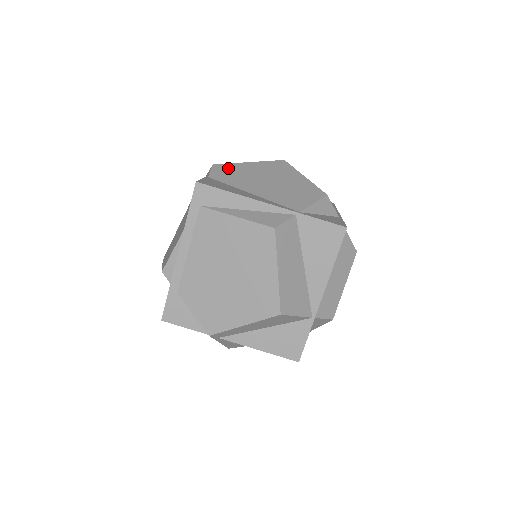
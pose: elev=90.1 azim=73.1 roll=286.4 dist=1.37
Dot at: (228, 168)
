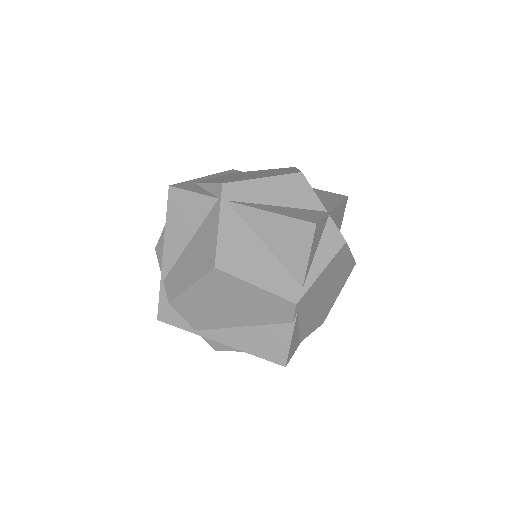
Dot at: occluded
